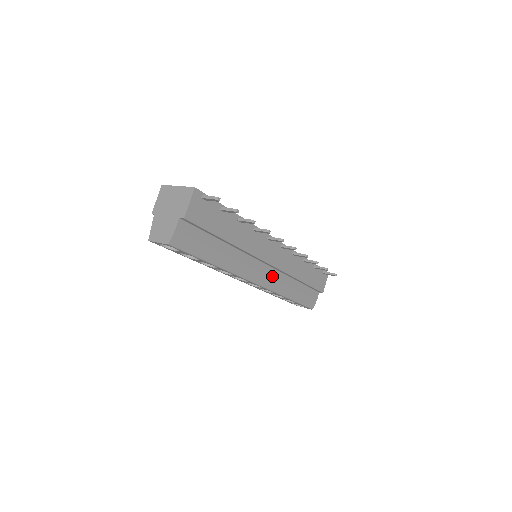
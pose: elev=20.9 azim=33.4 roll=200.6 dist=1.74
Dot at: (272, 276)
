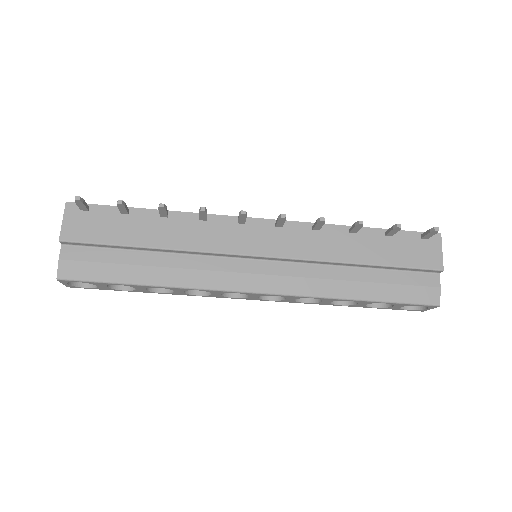
Dot at: (286, 273)
